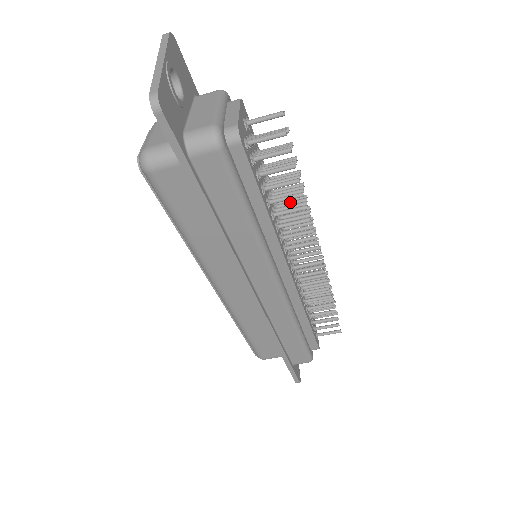
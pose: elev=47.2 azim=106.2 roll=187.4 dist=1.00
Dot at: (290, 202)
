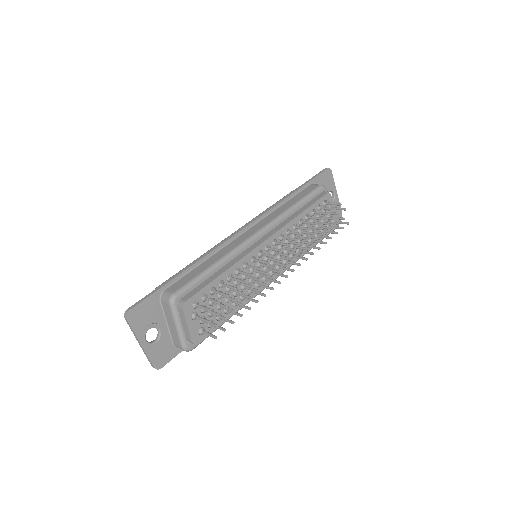
Dot at: occluded
